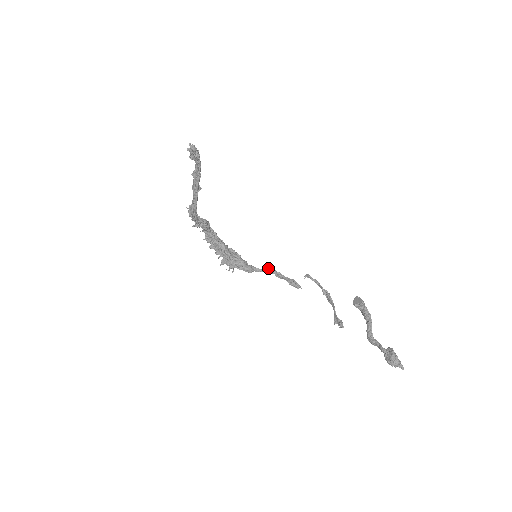
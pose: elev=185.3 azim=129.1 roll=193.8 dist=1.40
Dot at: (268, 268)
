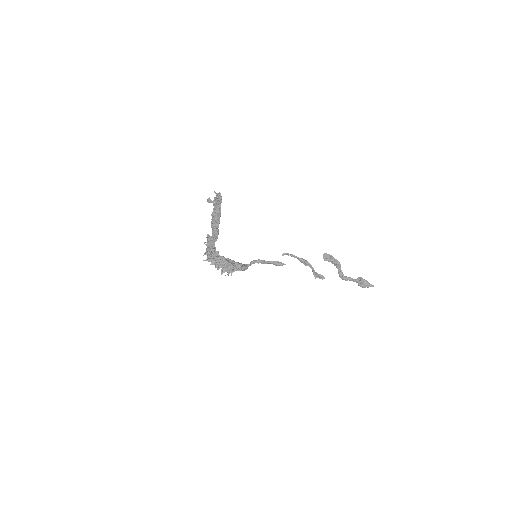
Dot at: (254, 261)
